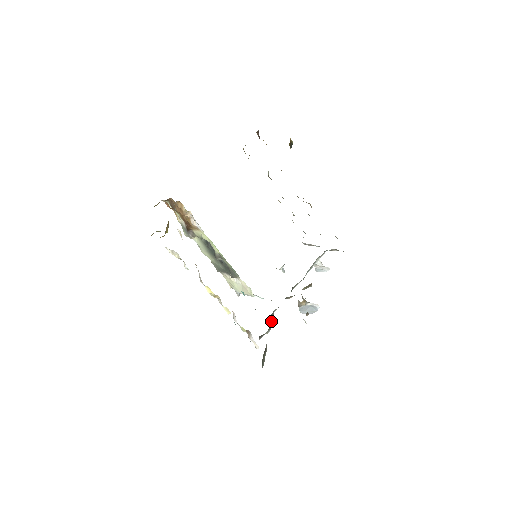
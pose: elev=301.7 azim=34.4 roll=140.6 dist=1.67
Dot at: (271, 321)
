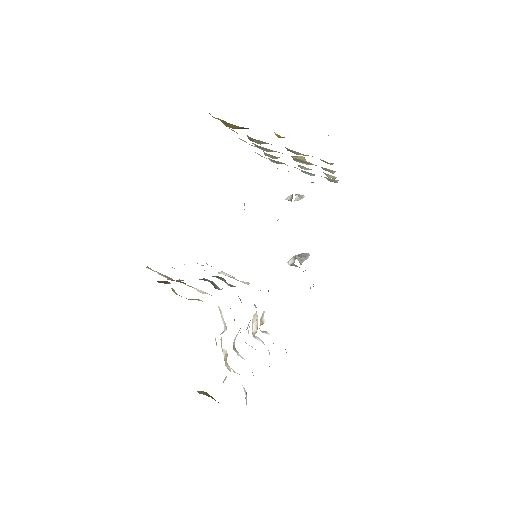
Dot at: occluded
